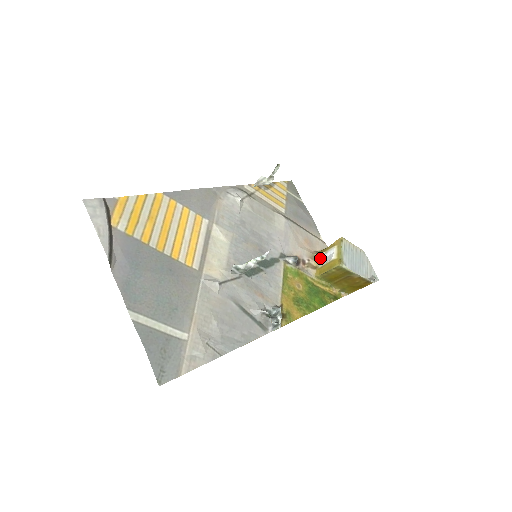
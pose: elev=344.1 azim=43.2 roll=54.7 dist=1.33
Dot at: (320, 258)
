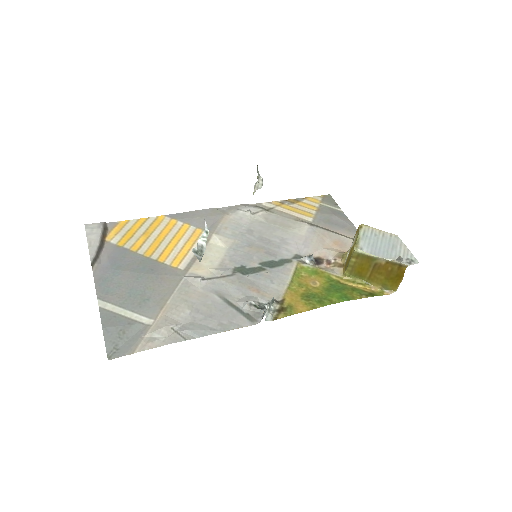
Dot at: occluded
